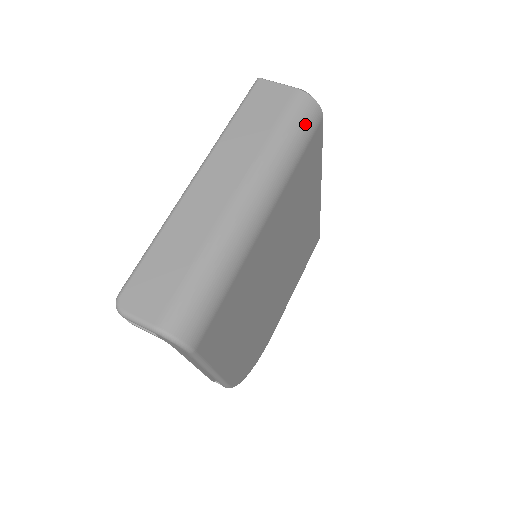
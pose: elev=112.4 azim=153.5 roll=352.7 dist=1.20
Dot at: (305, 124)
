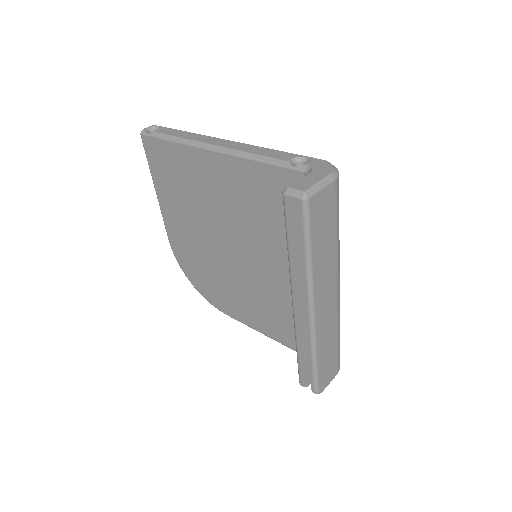
Dot at: occluded
